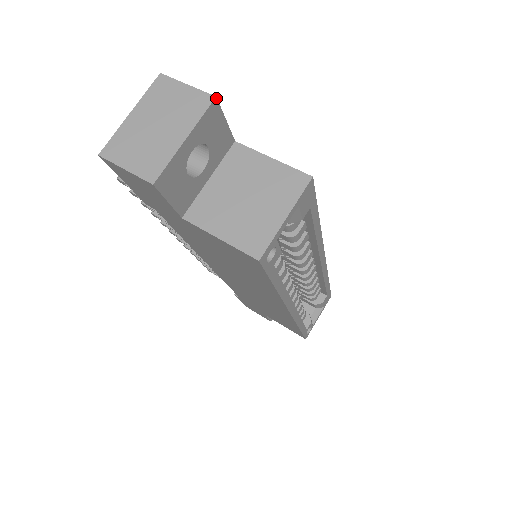
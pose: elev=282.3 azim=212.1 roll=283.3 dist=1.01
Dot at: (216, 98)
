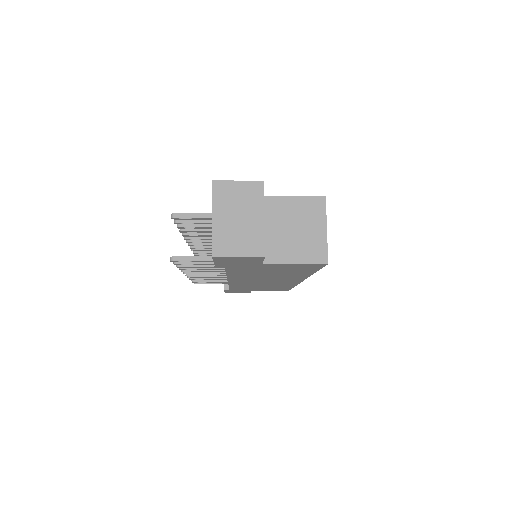
Dot at: occluded
